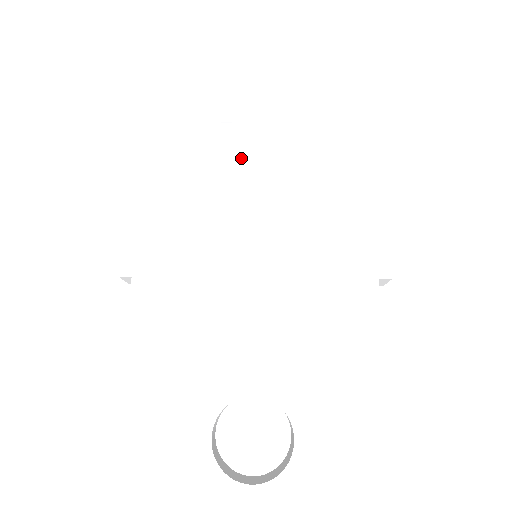
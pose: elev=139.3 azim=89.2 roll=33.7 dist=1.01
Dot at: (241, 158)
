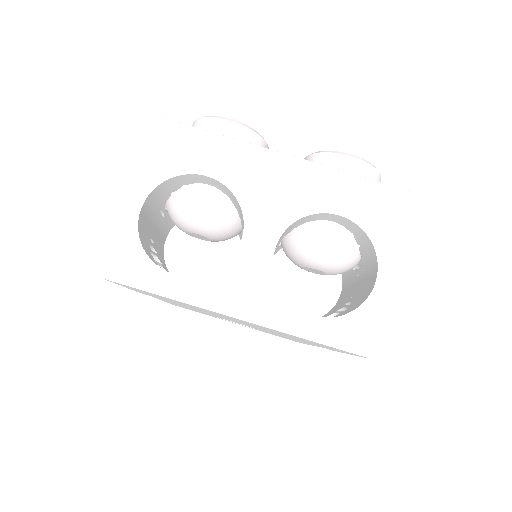
Dot at: occluded
